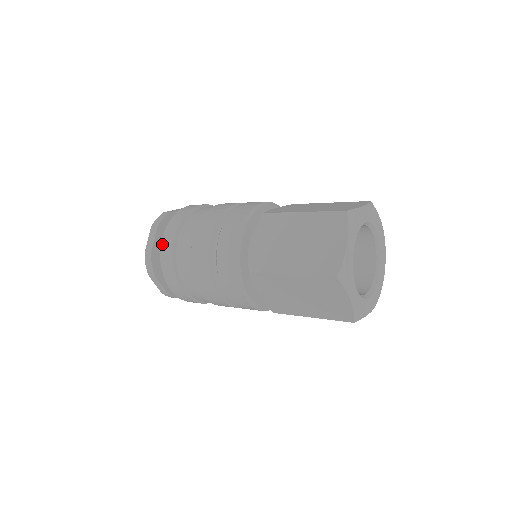
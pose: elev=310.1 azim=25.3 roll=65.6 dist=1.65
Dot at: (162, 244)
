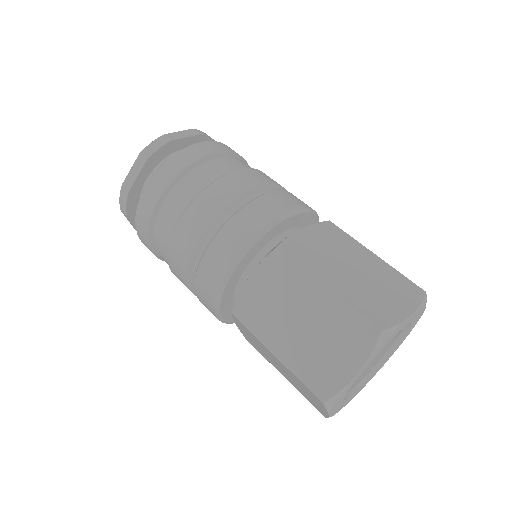
Dot at: (143, 194)
